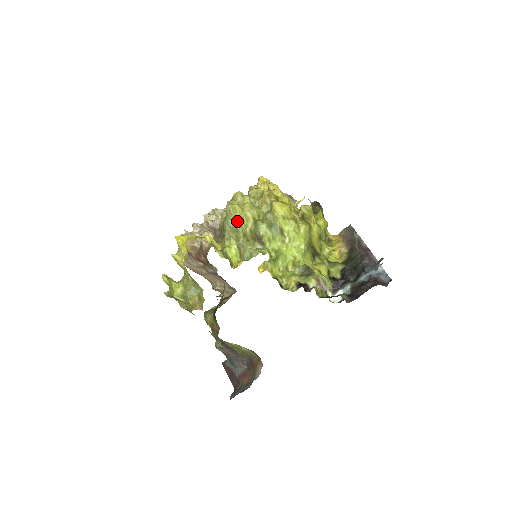
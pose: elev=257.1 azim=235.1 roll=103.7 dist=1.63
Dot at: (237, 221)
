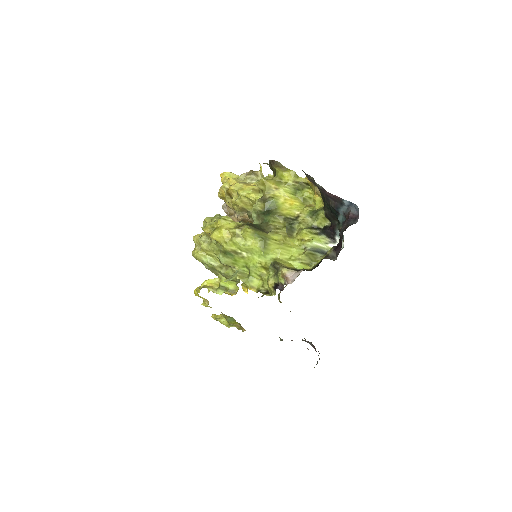
Dot at: (207, 264)
